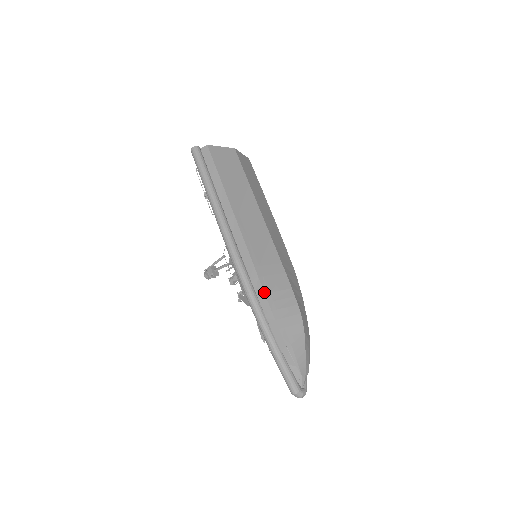
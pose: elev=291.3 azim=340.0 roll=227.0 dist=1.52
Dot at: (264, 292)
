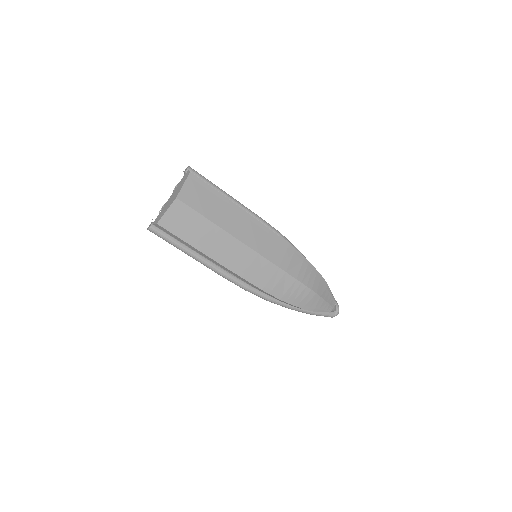
Dot at: (279, 299)
